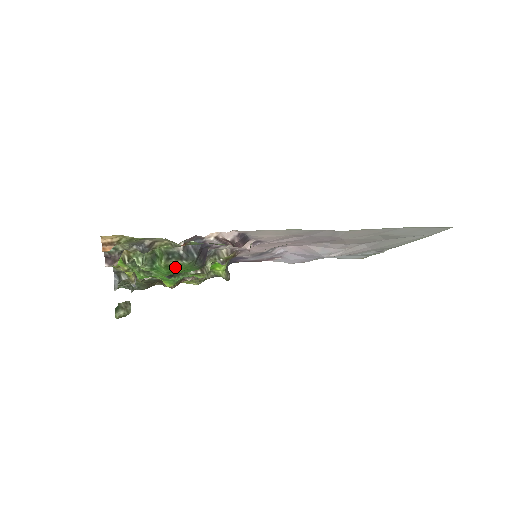
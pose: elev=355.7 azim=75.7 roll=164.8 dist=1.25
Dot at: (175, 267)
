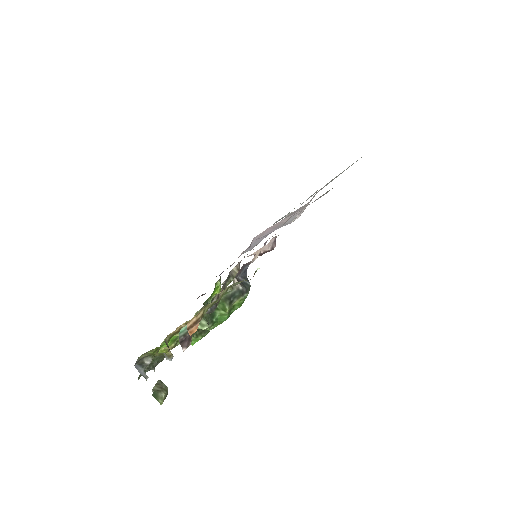
Dot at: (237, 306)
